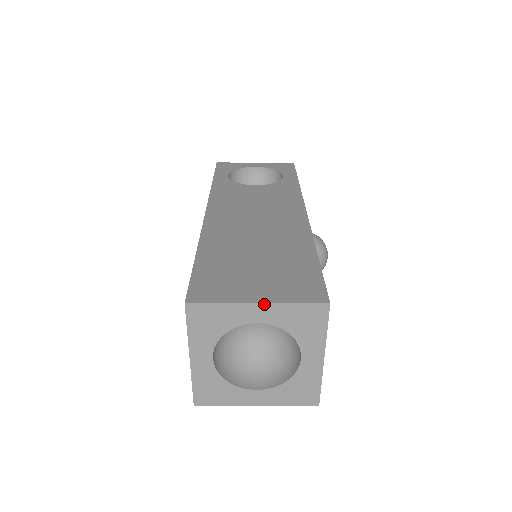
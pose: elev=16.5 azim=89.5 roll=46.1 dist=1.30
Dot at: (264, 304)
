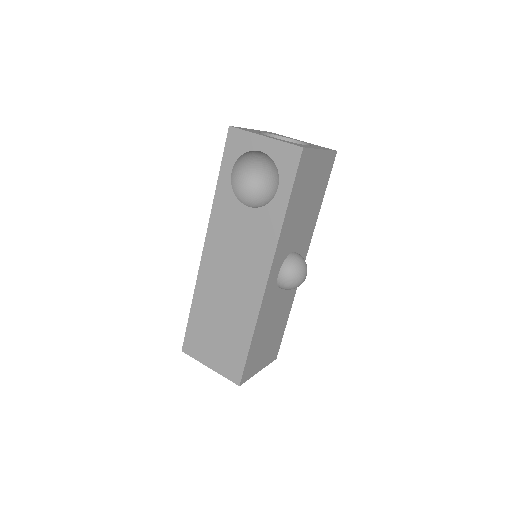
Dot at: (212, 369)
